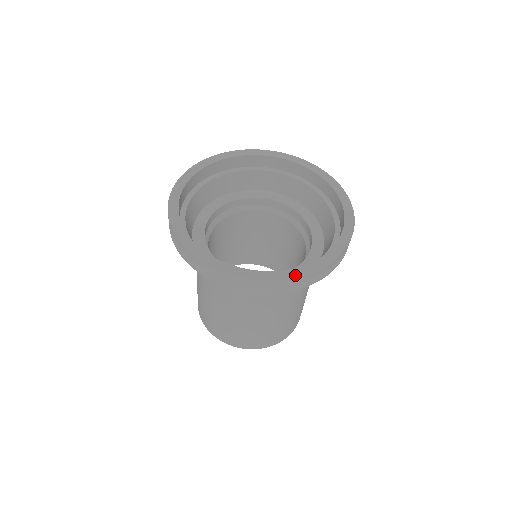
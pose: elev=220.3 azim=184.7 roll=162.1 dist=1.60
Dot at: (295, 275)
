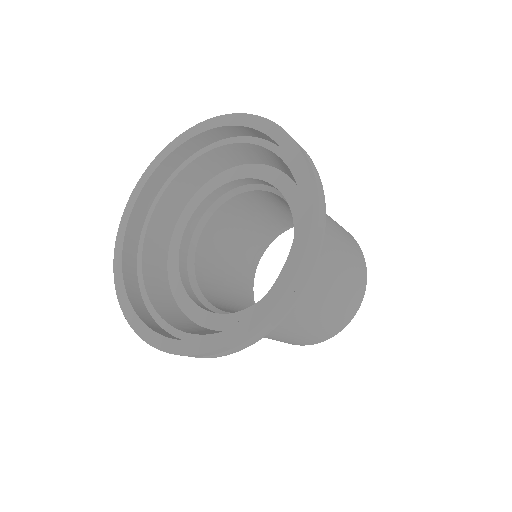
Dot at: (211, 347)
